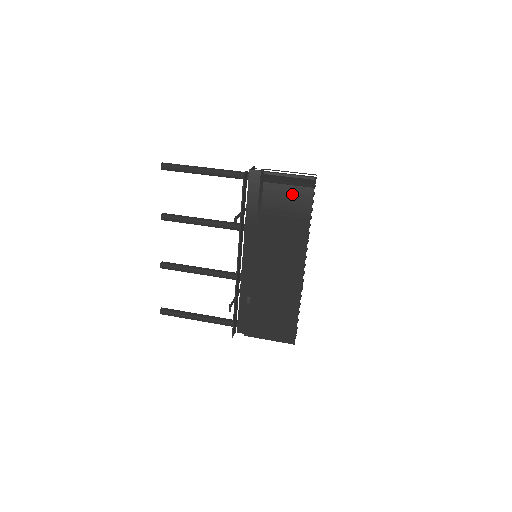
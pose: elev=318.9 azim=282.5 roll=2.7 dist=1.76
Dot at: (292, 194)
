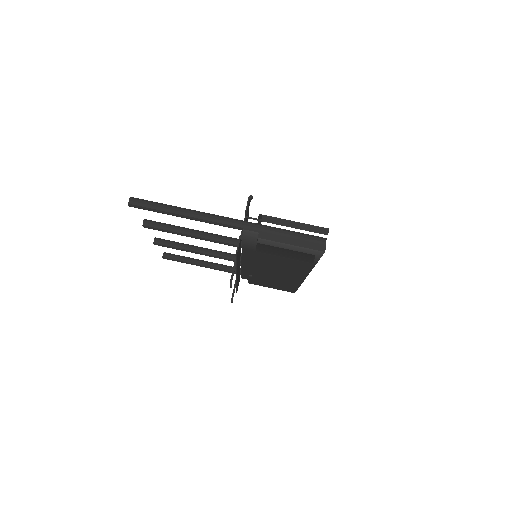
Dot at: (296, 253)
